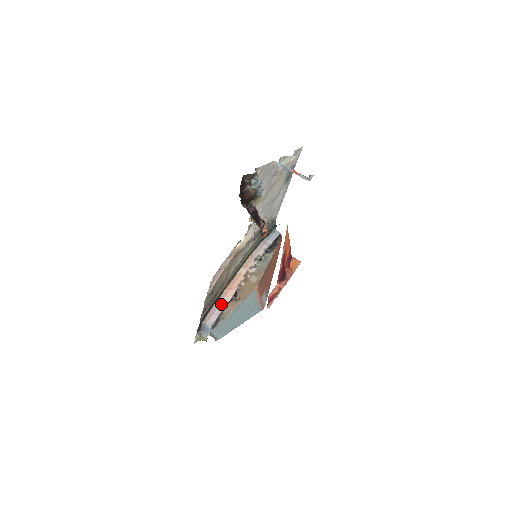
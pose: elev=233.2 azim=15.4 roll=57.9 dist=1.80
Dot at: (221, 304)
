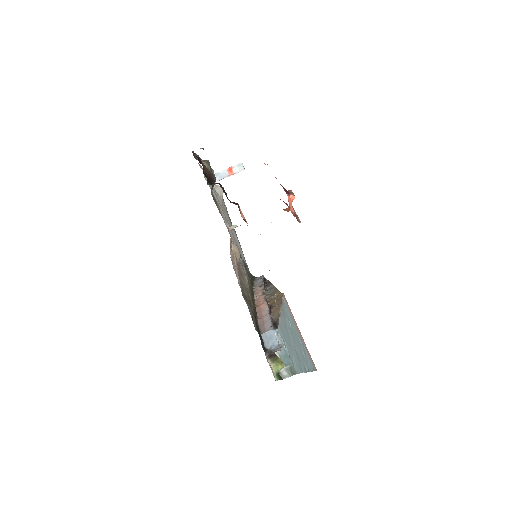
Dot at: (264, 315)
